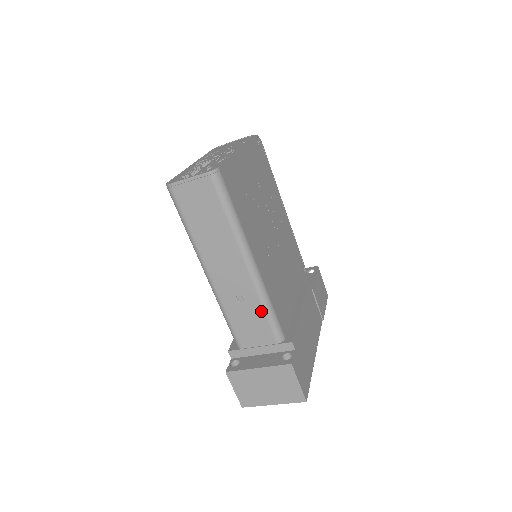
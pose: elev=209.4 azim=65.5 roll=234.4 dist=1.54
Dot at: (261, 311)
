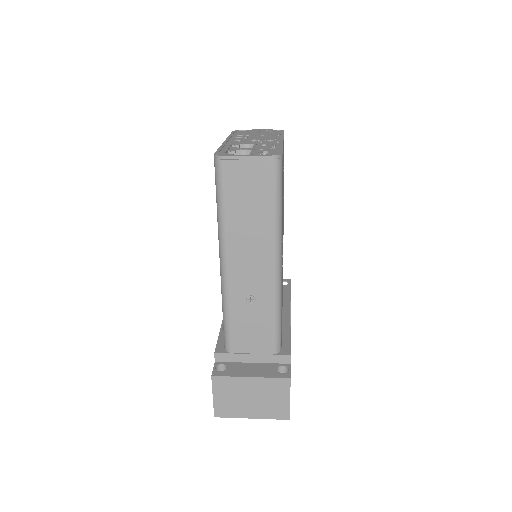
Dot at: (270, 317)
